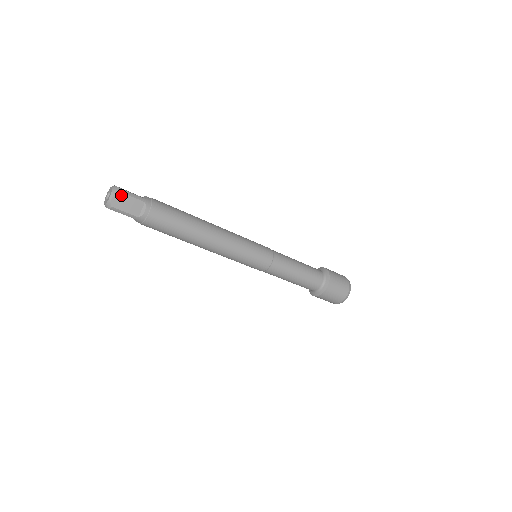
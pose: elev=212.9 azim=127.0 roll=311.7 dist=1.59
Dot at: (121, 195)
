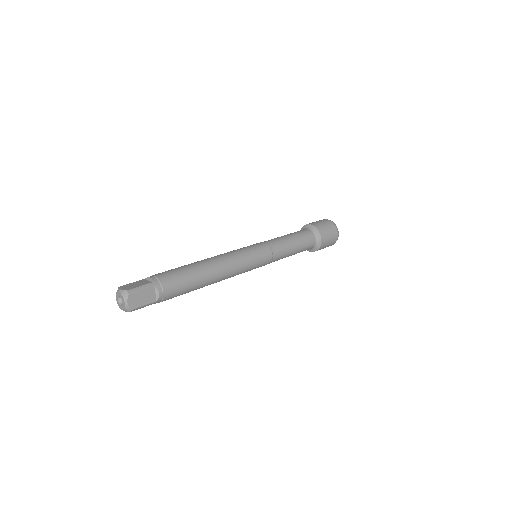
Dot at: (133, 295)
